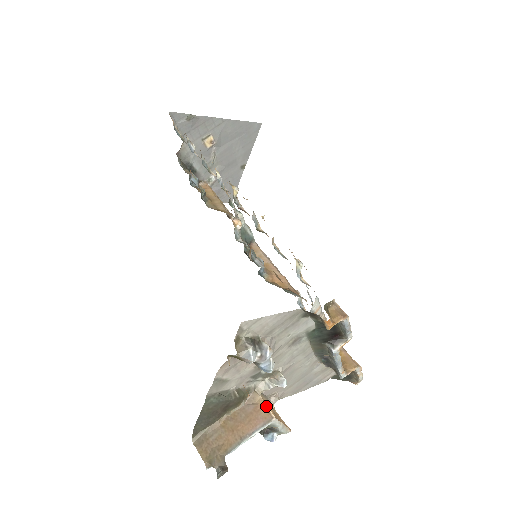
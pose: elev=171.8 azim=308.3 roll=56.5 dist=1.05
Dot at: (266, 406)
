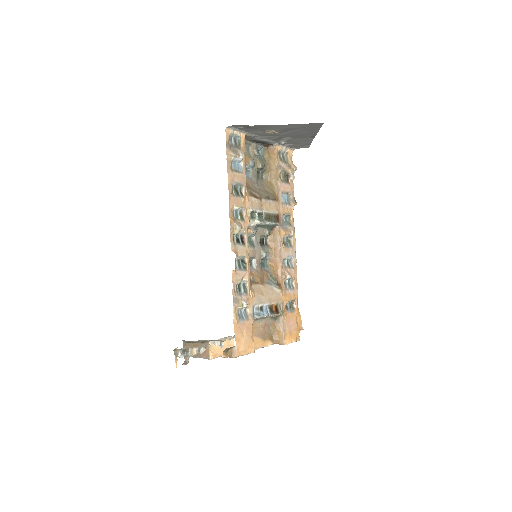
Dot at: (210, 352)
